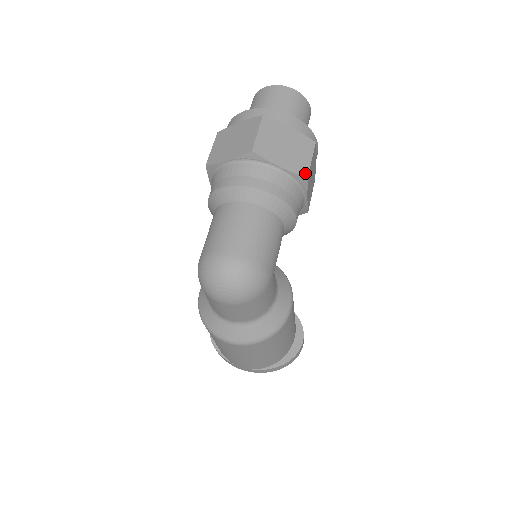
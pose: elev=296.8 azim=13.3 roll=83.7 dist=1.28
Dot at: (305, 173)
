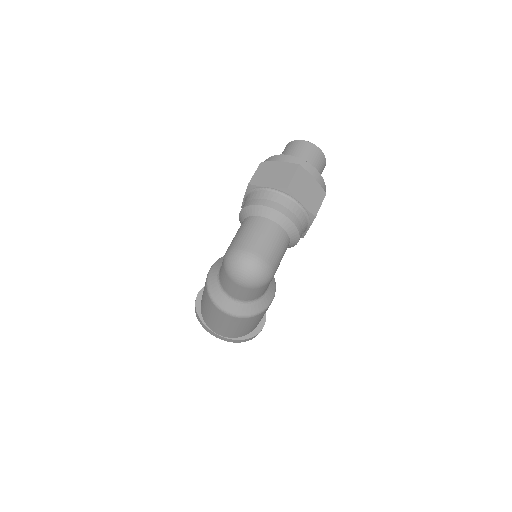
Dot at: (315, 213)
